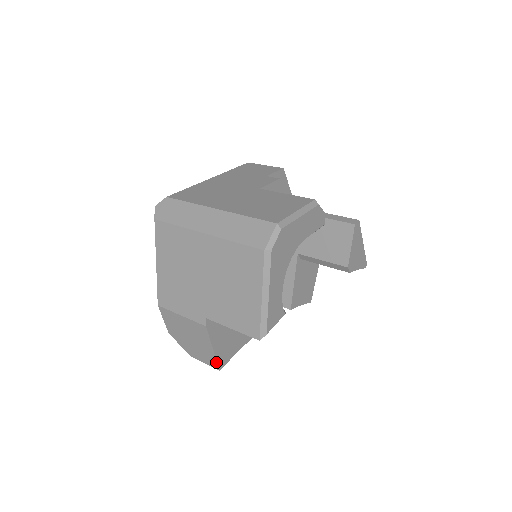
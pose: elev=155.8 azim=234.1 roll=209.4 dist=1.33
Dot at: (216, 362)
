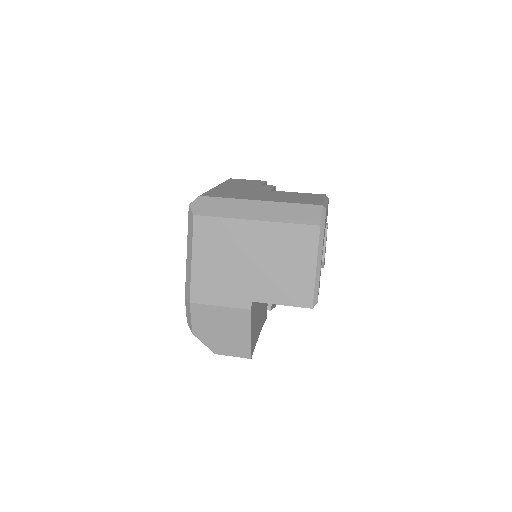
Dot at: (250, 350)
